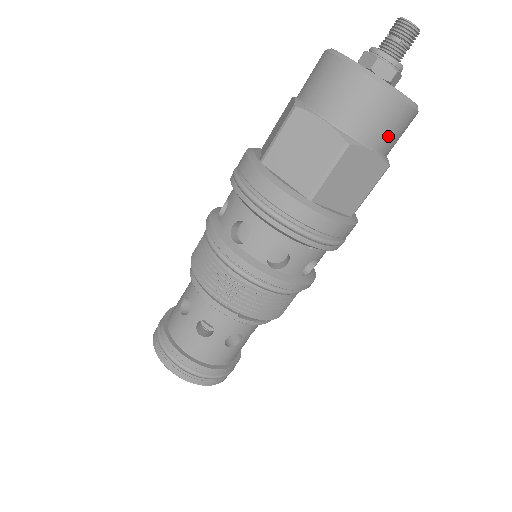
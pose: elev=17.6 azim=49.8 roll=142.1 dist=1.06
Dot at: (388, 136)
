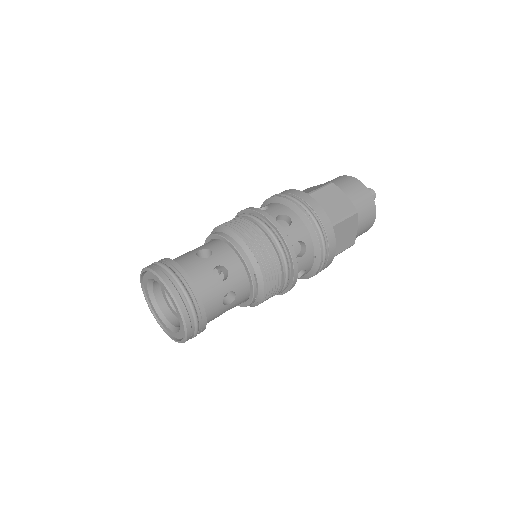
Dot at: (363, 226)
